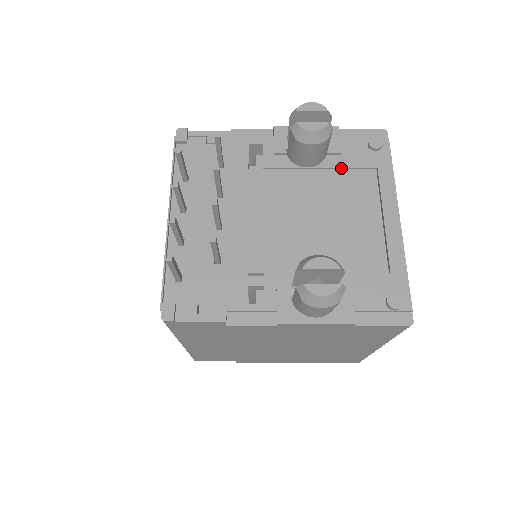
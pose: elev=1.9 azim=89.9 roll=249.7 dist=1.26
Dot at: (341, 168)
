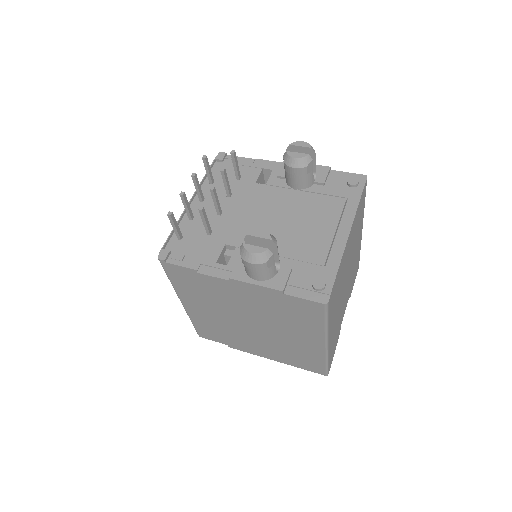
Dot at: (321, 194)
